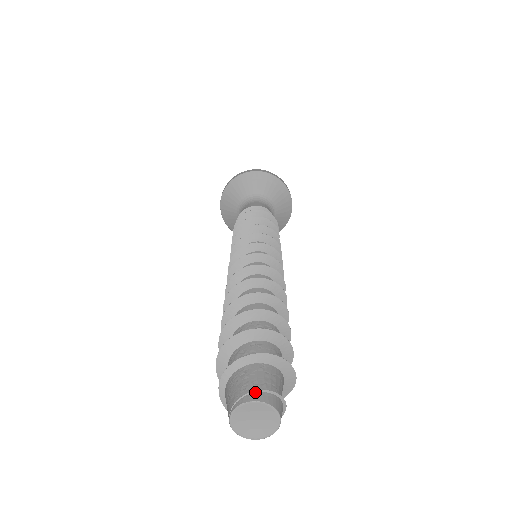
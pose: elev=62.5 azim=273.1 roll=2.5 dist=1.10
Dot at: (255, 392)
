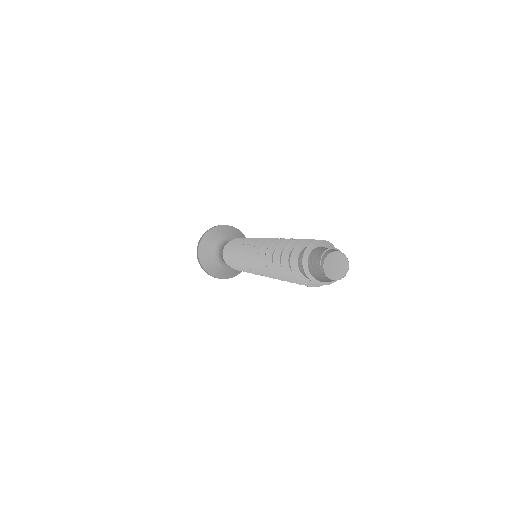
Dot at: (322, 256)
